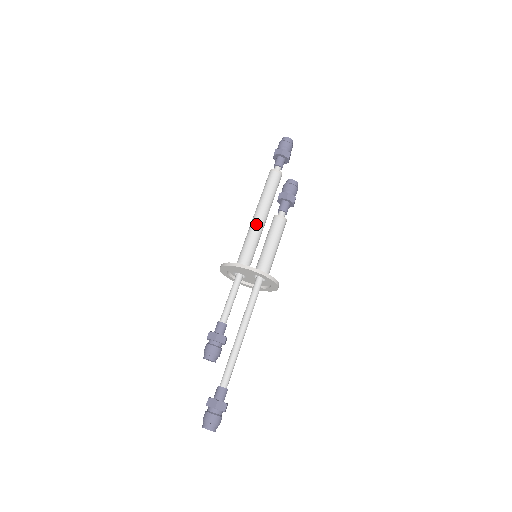
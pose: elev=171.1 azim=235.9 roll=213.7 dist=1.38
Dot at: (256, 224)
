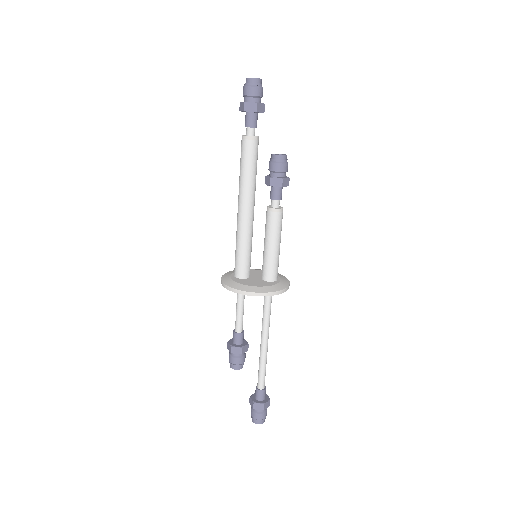
Dot at: (248, 220)
